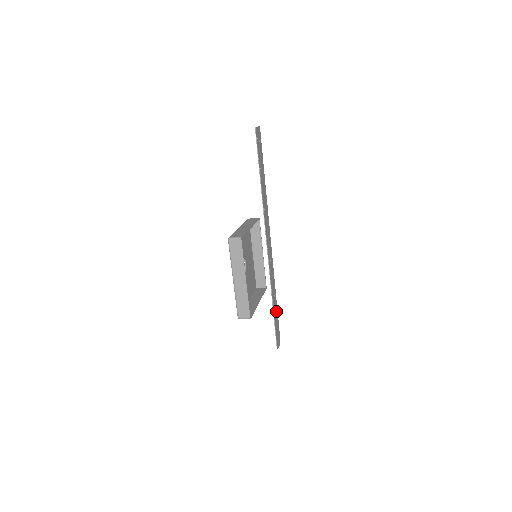
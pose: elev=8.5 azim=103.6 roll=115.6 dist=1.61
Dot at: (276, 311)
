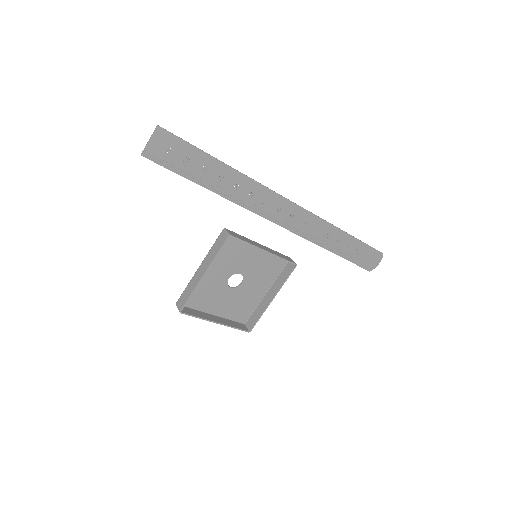
Dot at: (354, 245)
